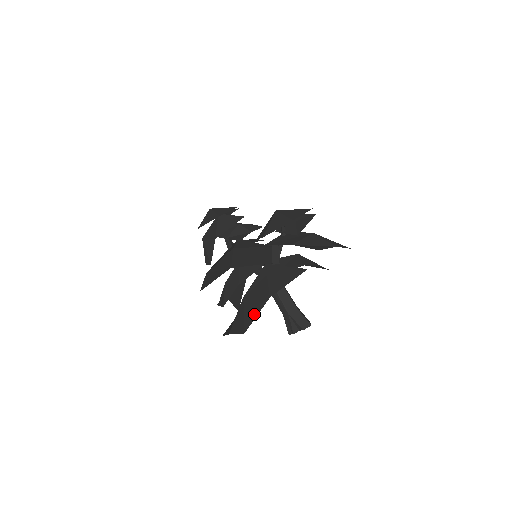
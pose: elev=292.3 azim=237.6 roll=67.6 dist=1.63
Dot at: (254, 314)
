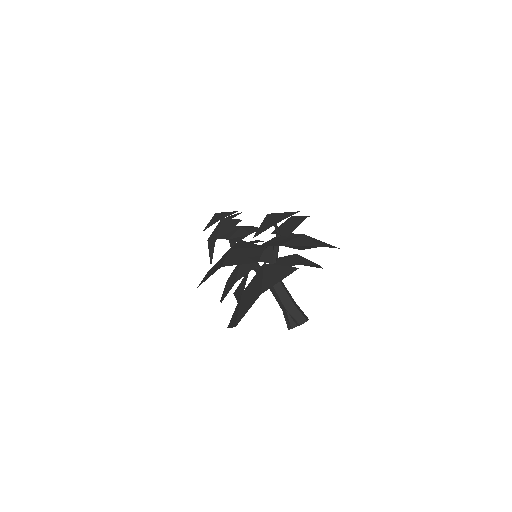
Dot at: (246, 309)
